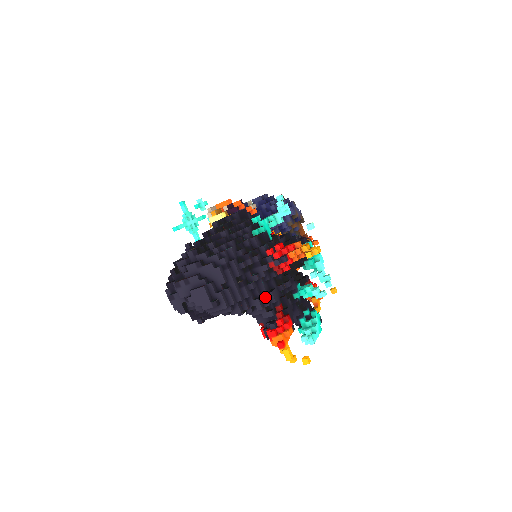
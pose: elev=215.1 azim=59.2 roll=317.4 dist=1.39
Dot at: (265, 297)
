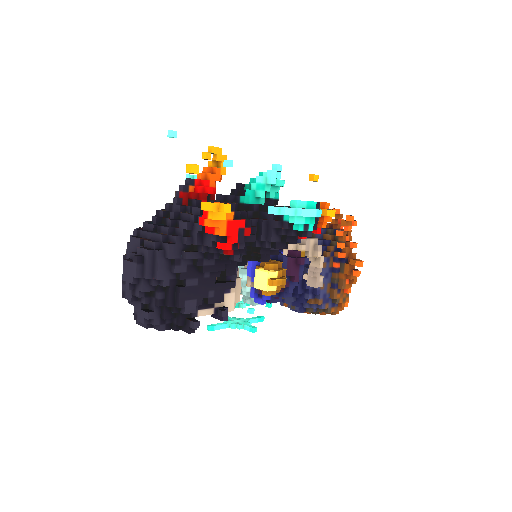
Dot at: occluded
